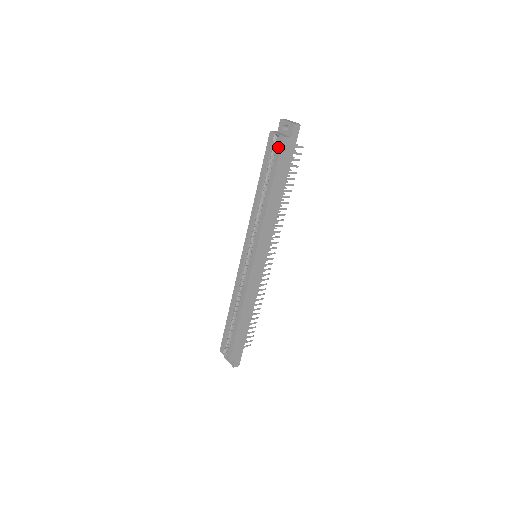
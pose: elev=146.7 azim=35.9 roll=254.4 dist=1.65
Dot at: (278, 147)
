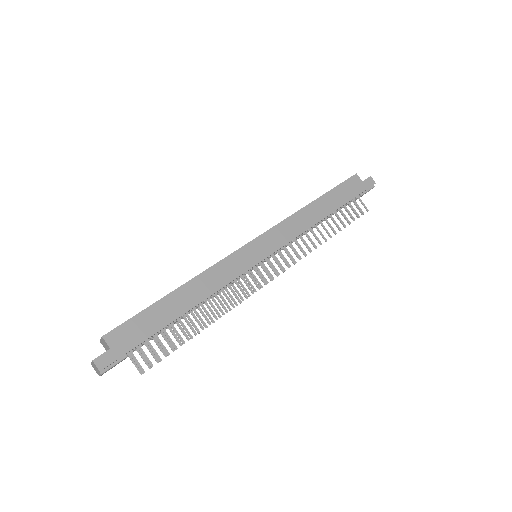
Dot at: (346, 180)
